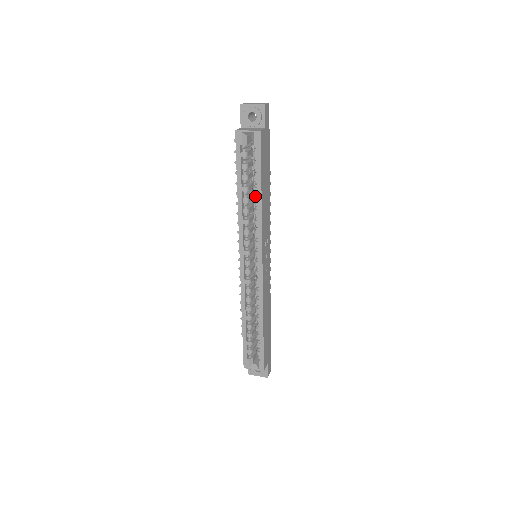
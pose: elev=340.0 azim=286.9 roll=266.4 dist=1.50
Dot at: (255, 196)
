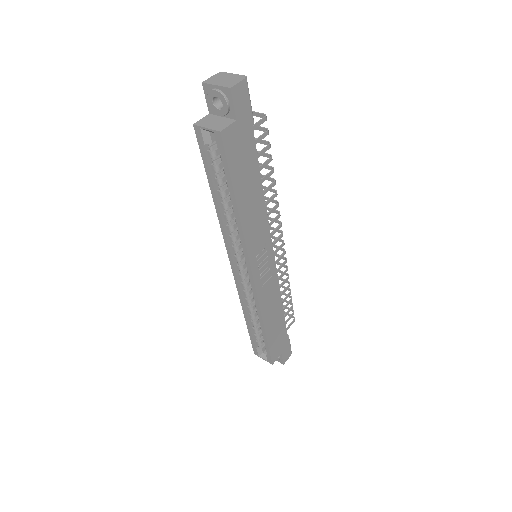
Dot at: occluded
